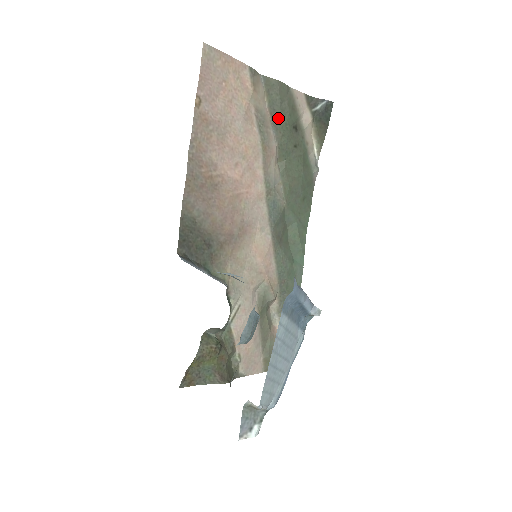
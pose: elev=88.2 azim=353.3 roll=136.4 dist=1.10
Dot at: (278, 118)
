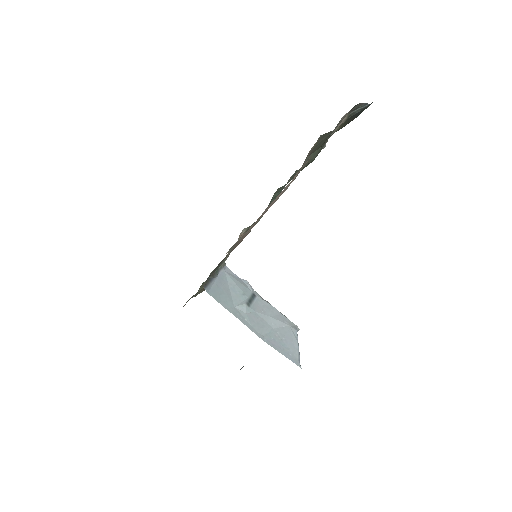
Dot at: (315, 150)
